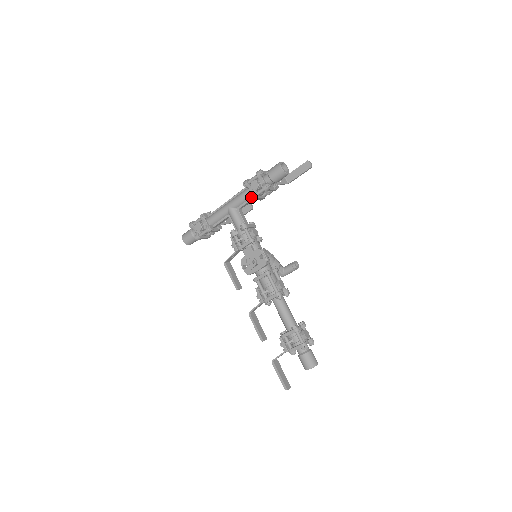
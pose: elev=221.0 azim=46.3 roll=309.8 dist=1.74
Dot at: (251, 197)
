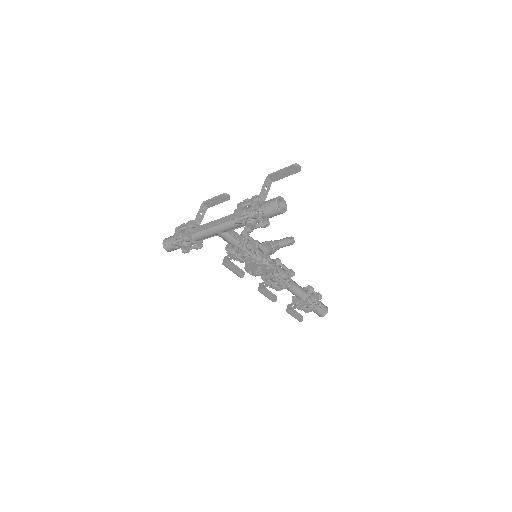
Dot at: (247, 232)
